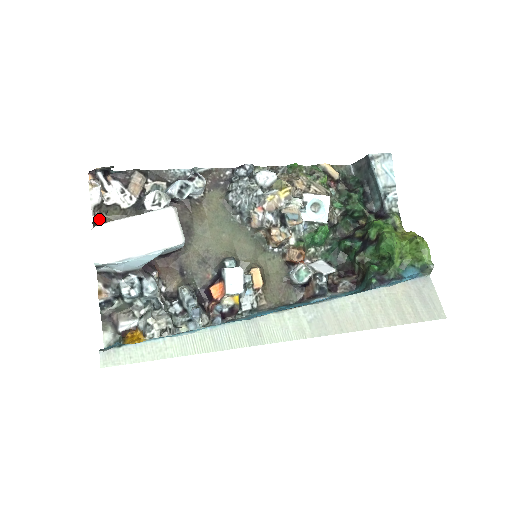
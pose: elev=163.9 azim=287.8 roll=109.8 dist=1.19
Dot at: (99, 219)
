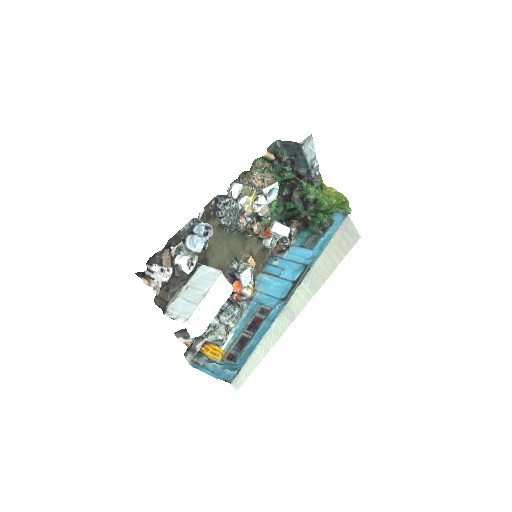
Dot at: (158, 301)
